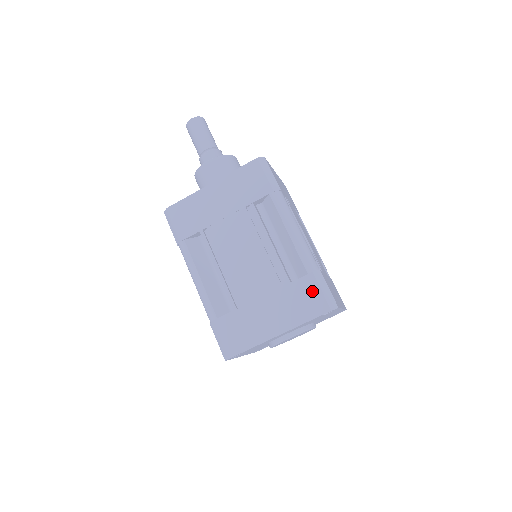
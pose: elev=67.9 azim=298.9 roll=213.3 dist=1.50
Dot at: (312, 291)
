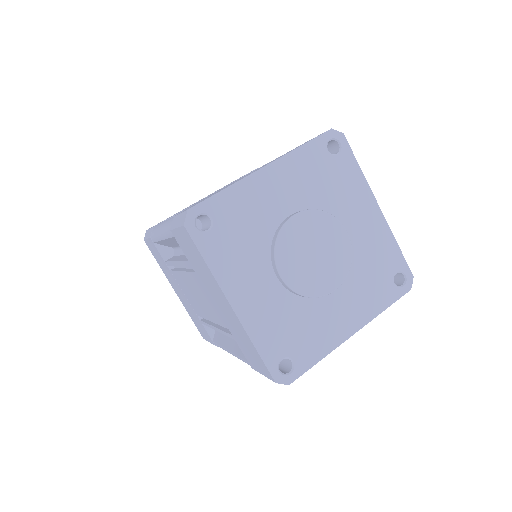
Dot at: occluded
